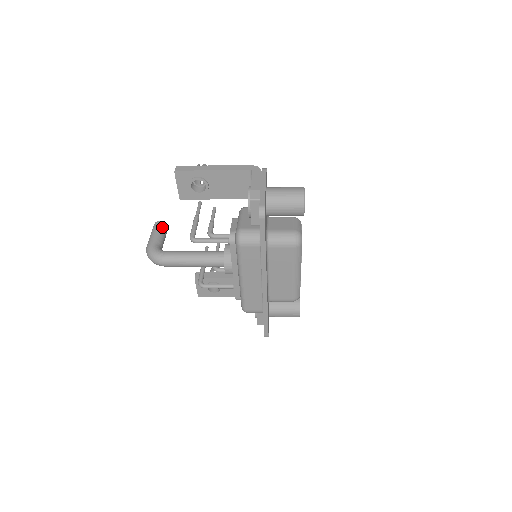
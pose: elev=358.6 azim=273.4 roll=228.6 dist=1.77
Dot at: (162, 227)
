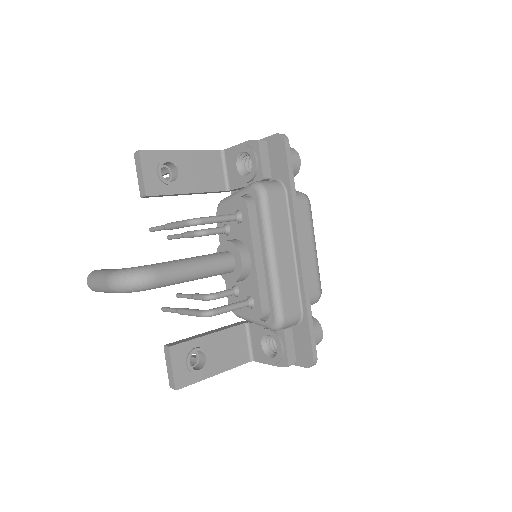
Dot at: occluded
